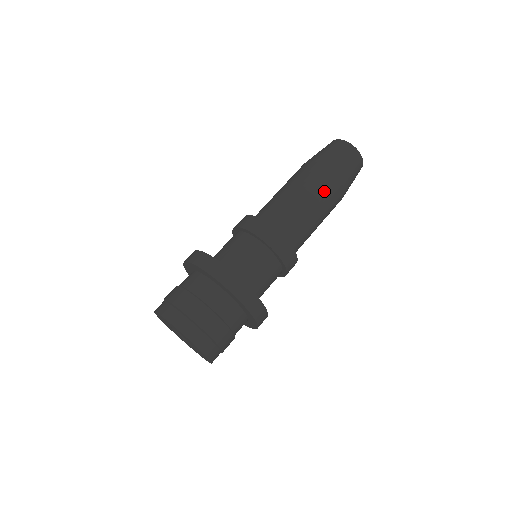
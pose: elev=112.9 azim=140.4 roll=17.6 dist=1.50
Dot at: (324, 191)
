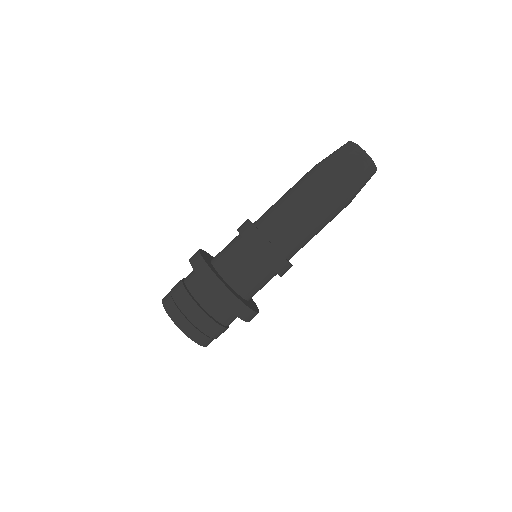
Dot at: (324, 201)
